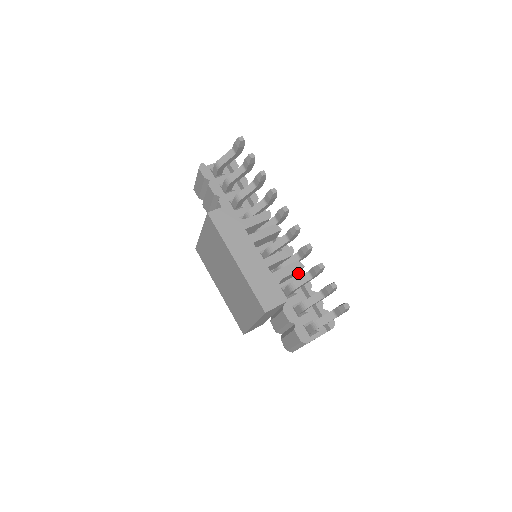
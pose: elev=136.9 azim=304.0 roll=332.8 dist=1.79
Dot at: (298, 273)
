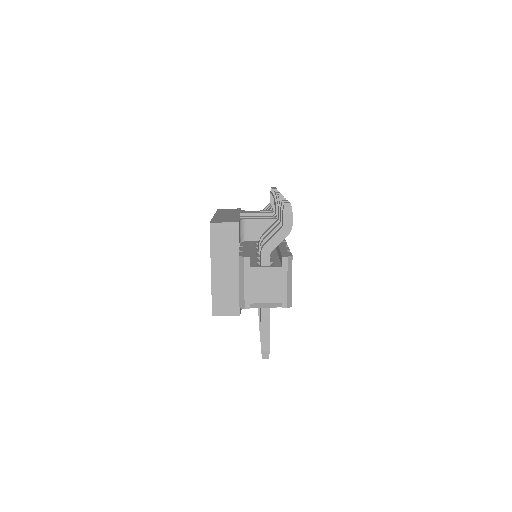
Dot at: occluded
